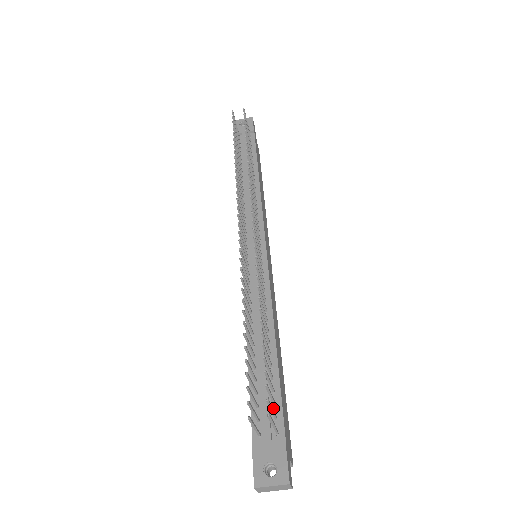
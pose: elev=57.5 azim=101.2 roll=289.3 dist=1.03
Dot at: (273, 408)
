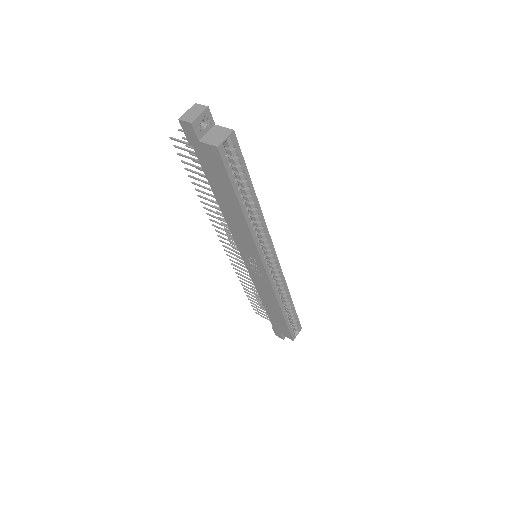
Dot at: occluded
